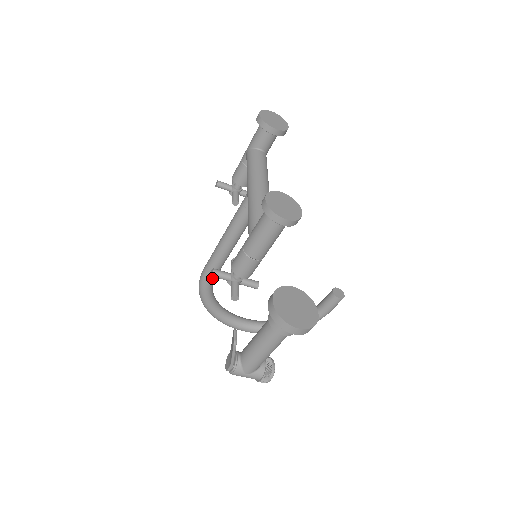
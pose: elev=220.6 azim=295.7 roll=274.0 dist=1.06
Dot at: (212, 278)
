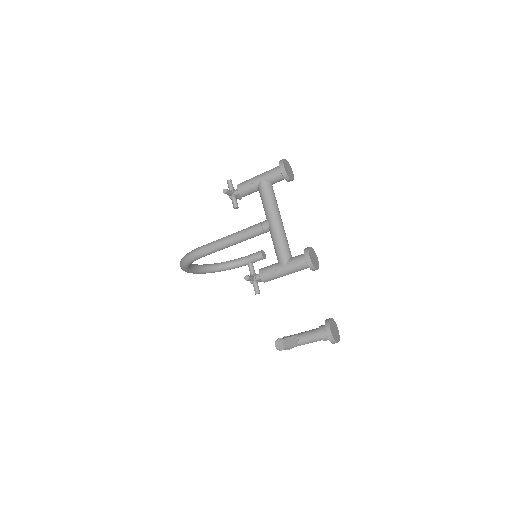
Dot at: (206, 255)
